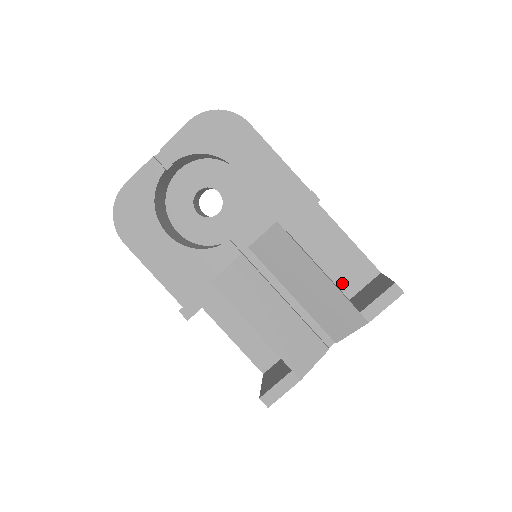
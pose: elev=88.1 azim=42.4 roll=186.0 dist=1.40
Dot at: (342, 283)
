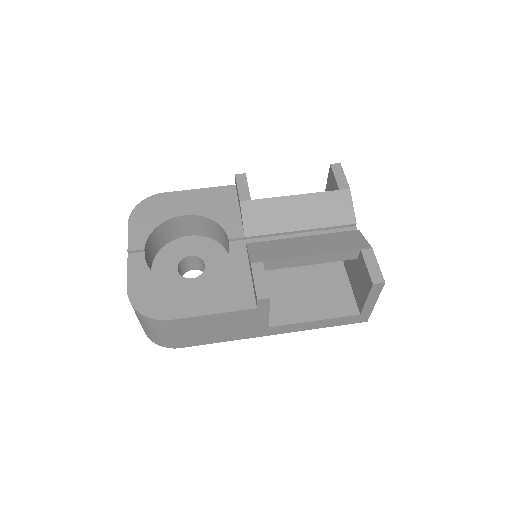
Dot at: occluded
